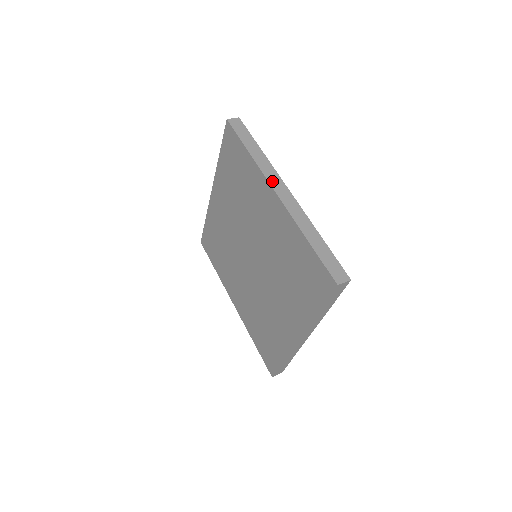
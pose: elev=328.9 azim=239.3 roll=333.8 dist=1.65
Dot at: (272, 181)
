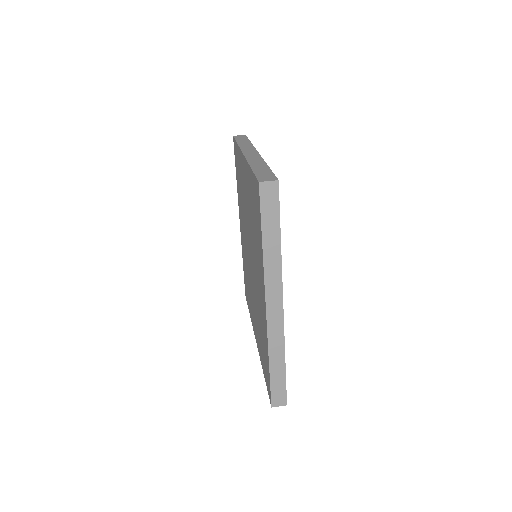
Dot at: (270, 293)
